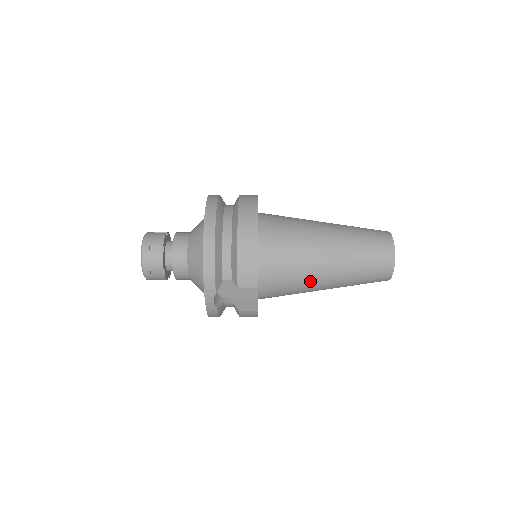
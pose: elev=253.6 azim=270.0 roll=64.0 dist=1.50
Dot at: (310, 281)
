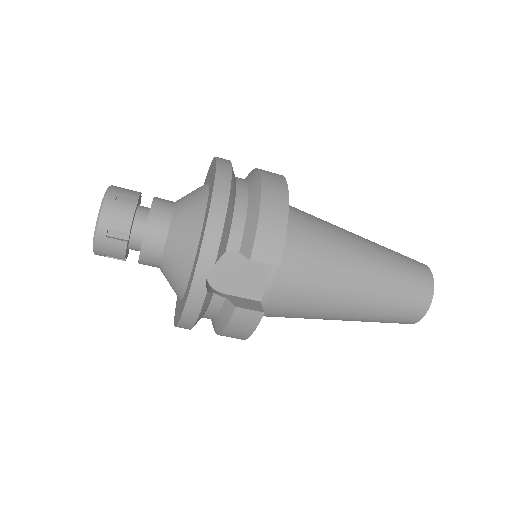
Dot at: (334, 290)
